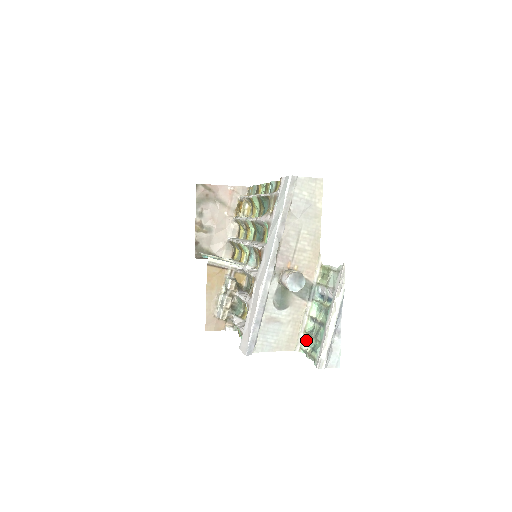
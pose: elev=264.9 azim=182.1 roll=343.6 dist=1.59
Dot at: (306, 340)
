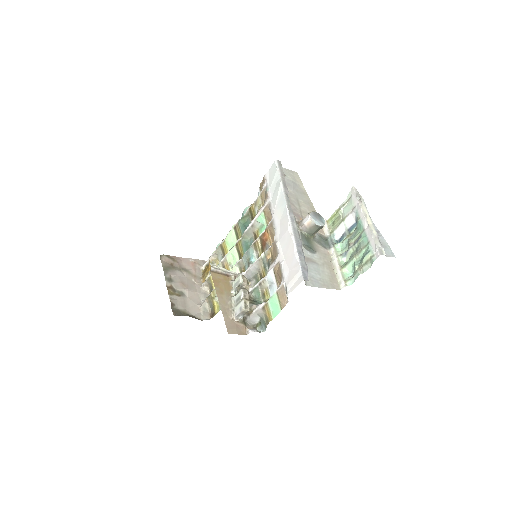
Dot at: (347, 274)
